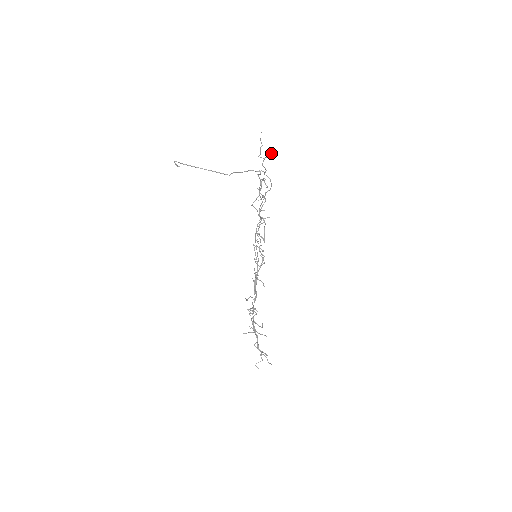
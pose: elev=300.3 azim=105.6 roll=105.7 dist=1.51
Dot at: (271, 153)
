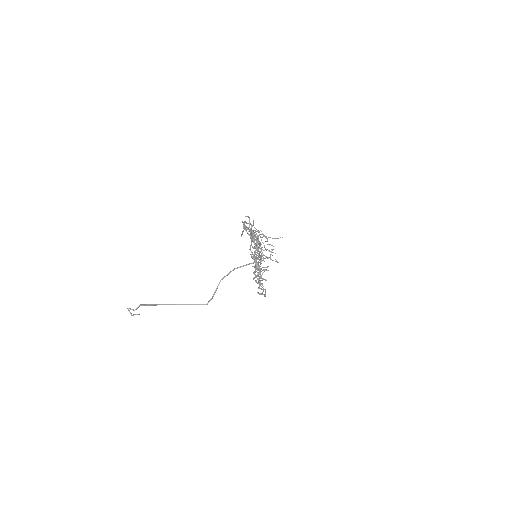
Dot at: occluded
